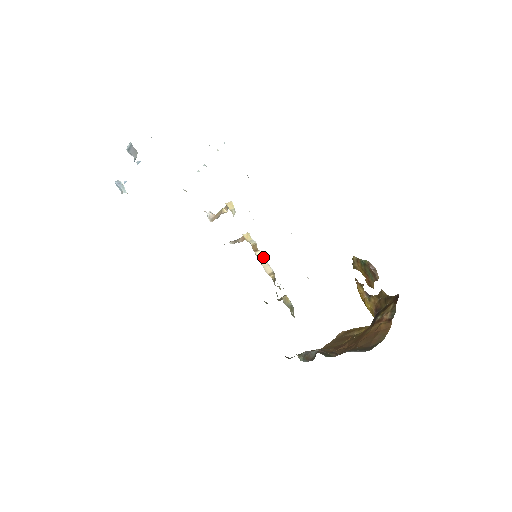
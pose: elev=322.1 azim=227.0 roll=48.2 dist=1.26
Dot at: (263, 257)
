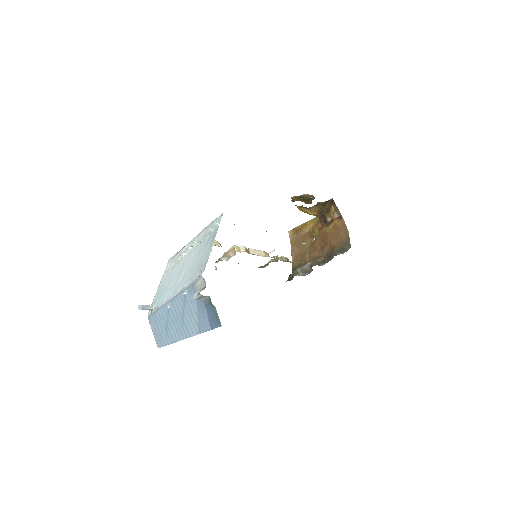
Dot at: (253, 250)
